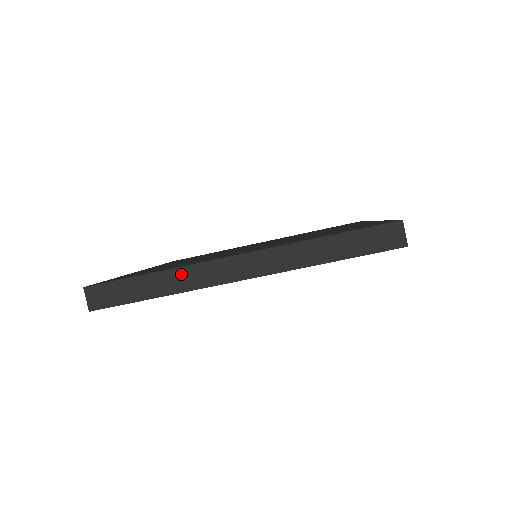
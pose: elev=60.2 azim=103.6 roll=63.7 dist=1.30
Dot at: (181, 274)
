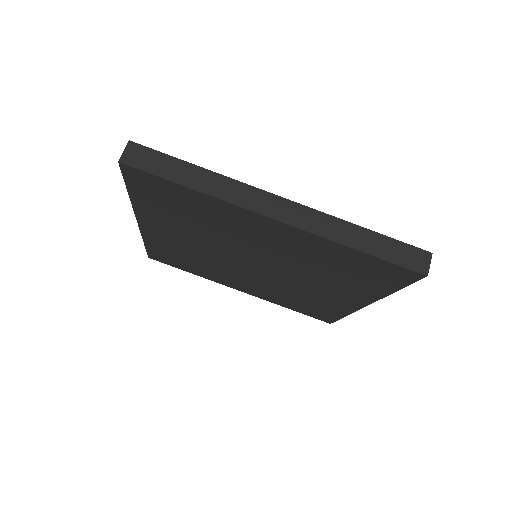
Dot at: (225, 183)
